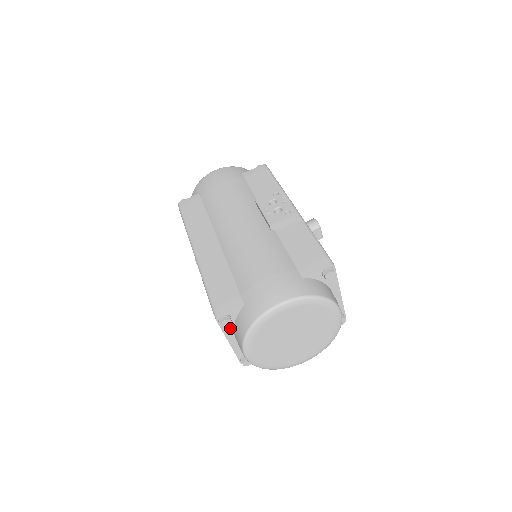
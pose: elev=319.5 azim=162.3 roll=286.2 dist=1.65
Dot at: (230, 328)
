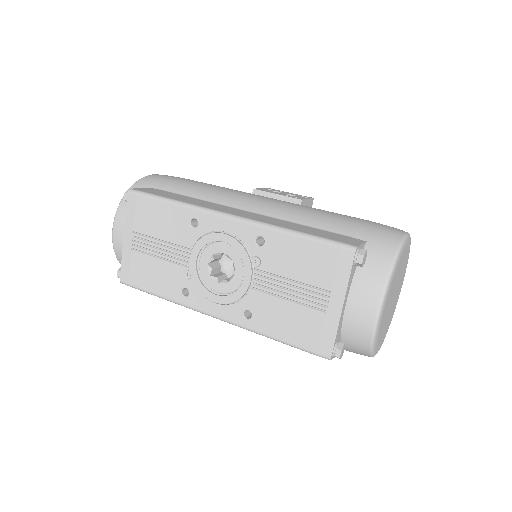
Dot at: (352, 277)
